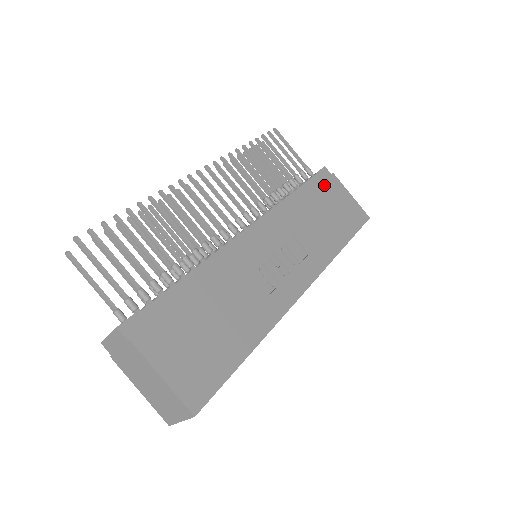
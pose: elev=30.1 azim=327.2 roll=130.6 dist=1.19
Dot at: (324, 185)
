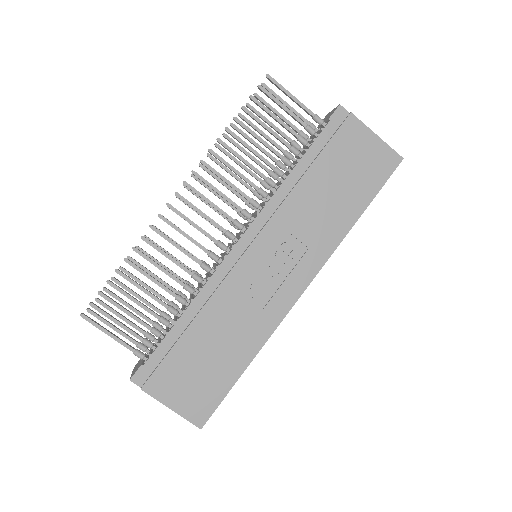
Dot at: (335, 140)
